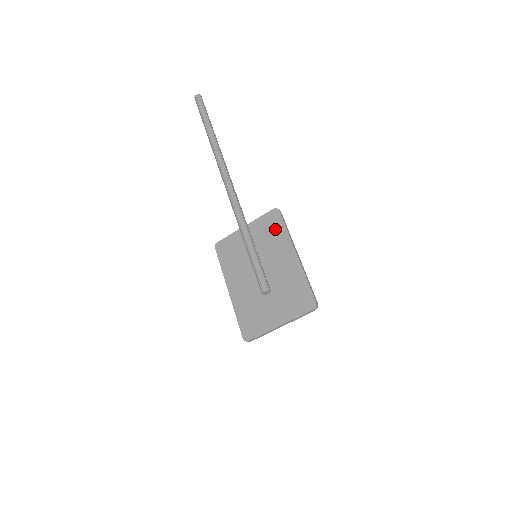
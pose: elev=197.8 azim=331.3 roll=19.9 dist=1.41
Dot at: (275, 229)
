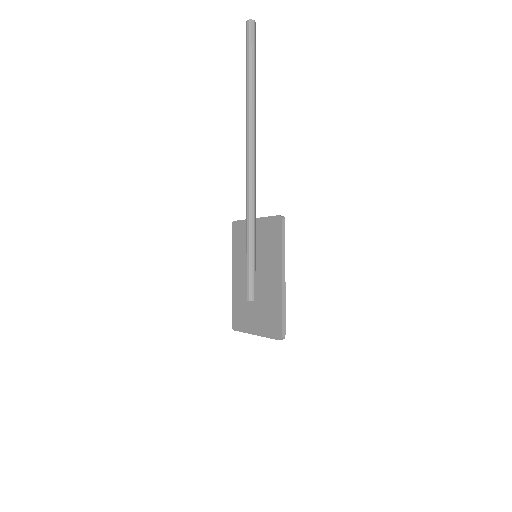
Dot at: (274, 239)
